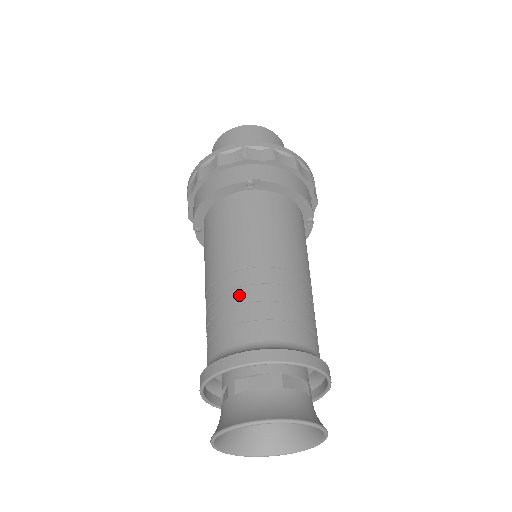
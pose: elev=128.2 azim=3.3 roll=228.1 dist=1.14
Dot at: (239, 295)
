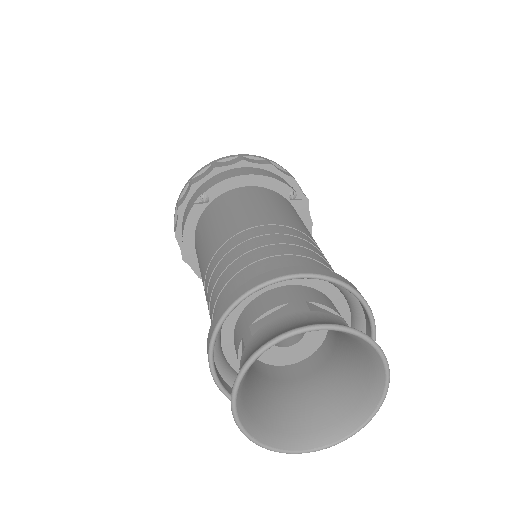
Dot at: (306, 243)
